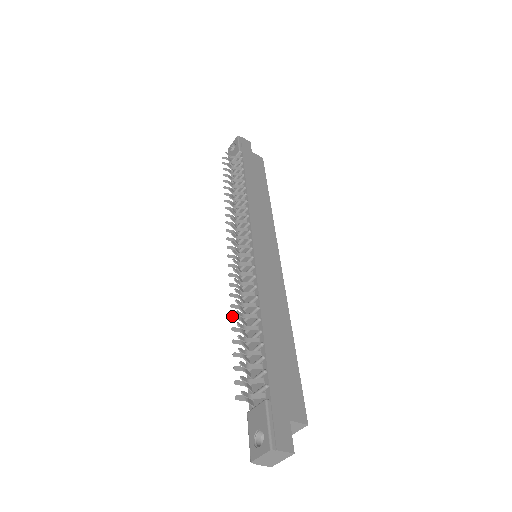
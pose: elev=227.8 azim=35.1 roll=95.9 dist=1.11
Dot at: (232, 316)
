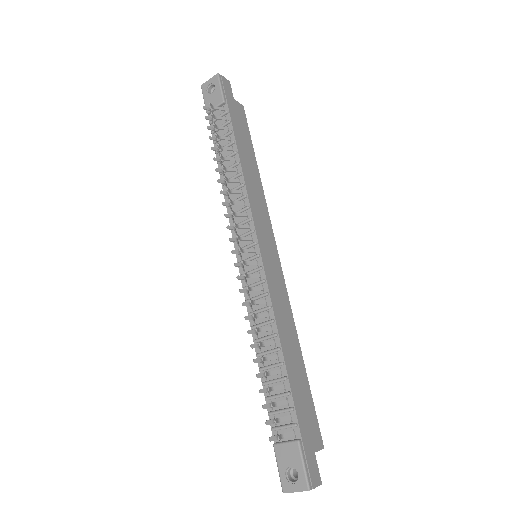
Dot at: (252, 345)
